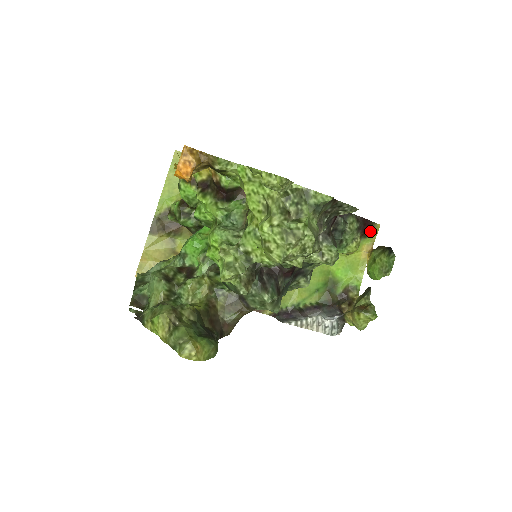
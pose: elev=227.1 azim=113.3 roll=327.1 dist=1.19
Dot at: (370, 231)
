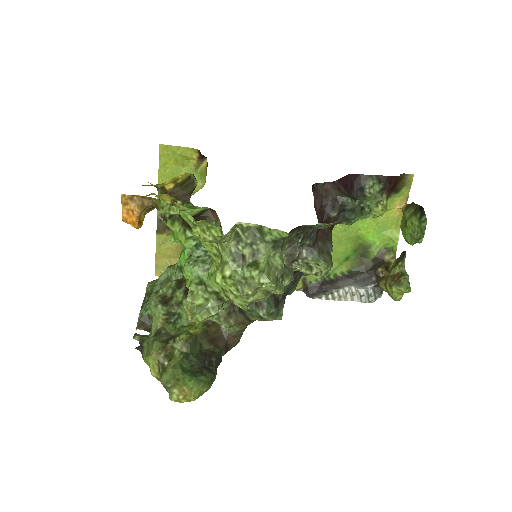
Dot at: (401, 184)
